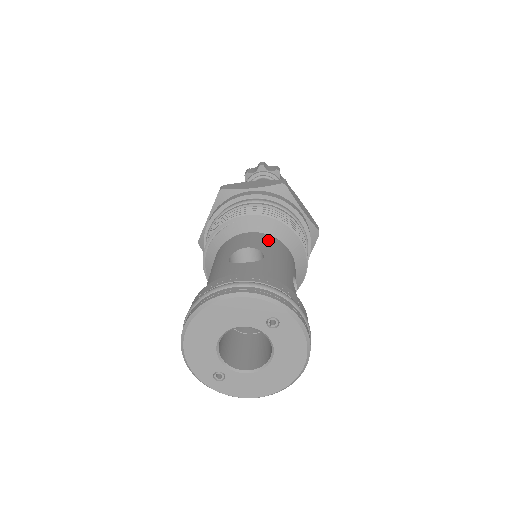
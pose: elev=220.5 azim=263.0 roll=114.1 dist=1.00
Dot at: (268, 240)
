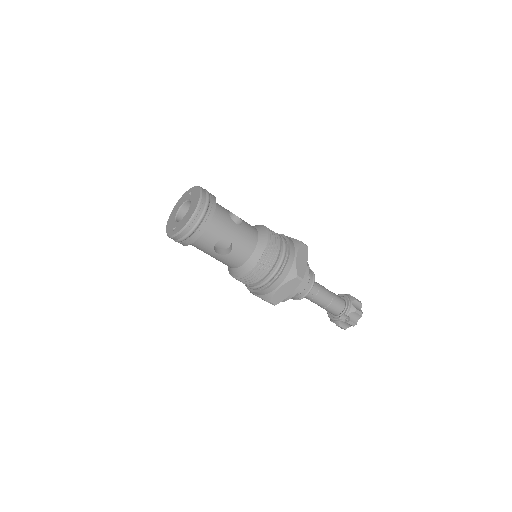
Dot at: occluded
